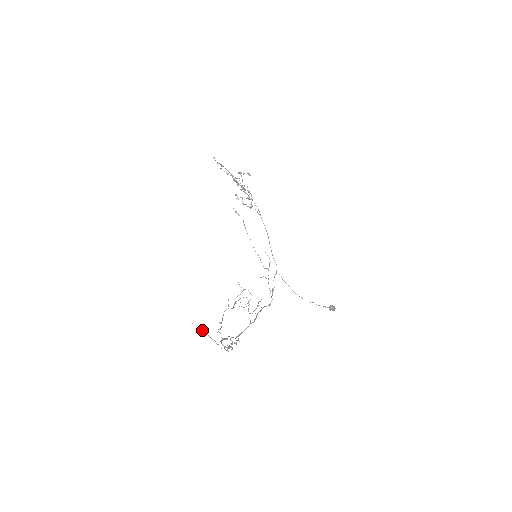
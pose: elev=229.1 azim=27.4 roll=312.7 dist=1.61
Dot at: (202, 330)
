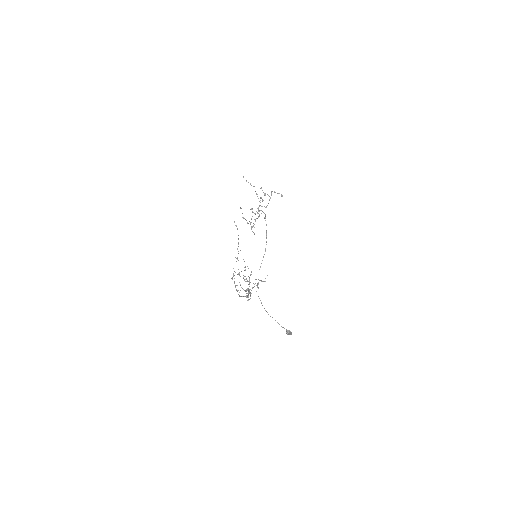
Dot at: occluded
